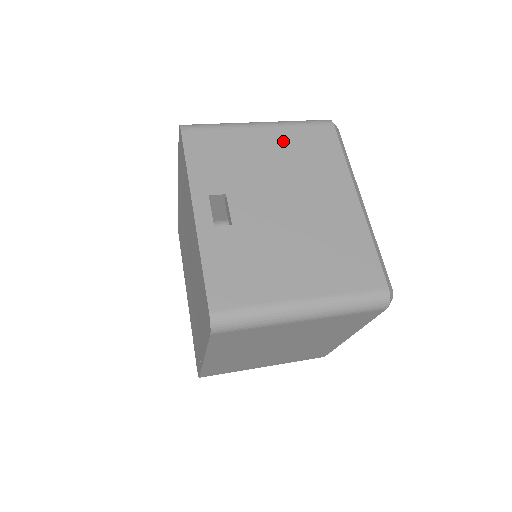
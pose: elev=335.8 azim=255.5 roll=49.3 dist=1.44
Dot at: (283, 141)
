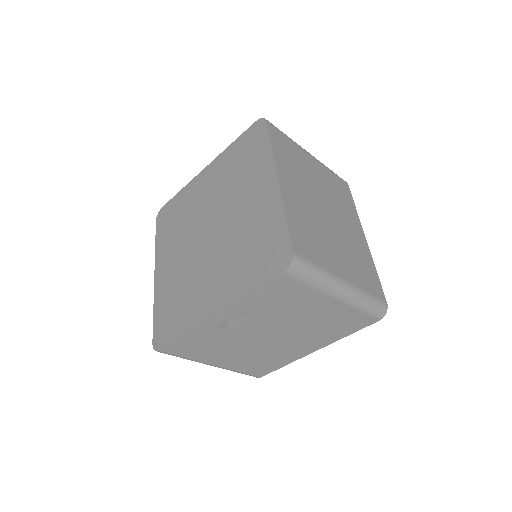
Dot at: occluded
